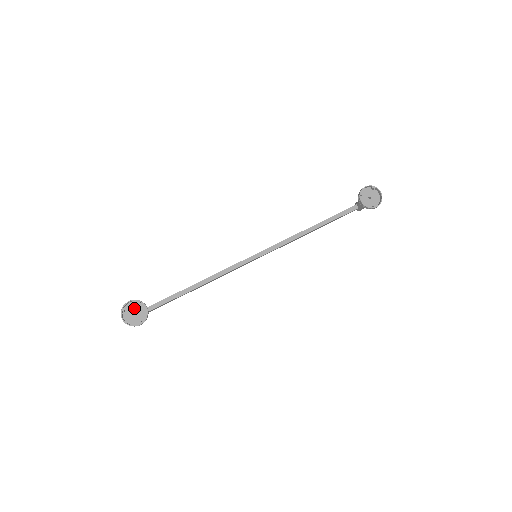
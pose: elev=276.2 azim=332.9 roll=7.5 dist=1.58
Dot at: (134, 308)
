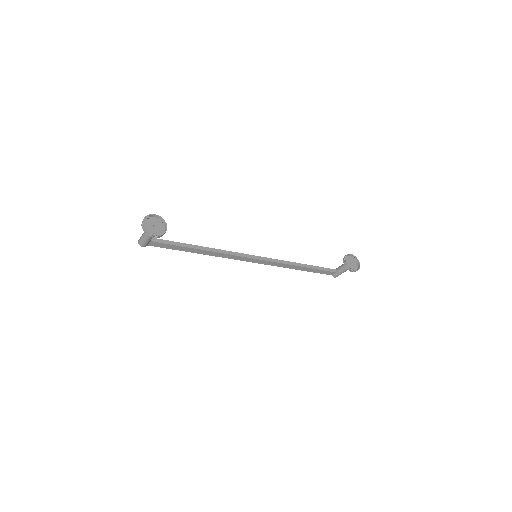
Dot at: (155, 223)
